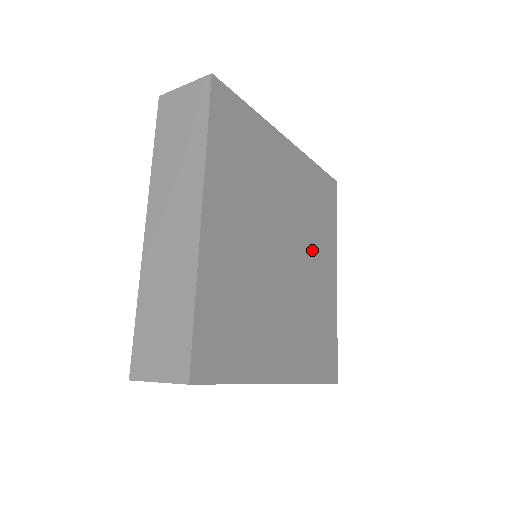
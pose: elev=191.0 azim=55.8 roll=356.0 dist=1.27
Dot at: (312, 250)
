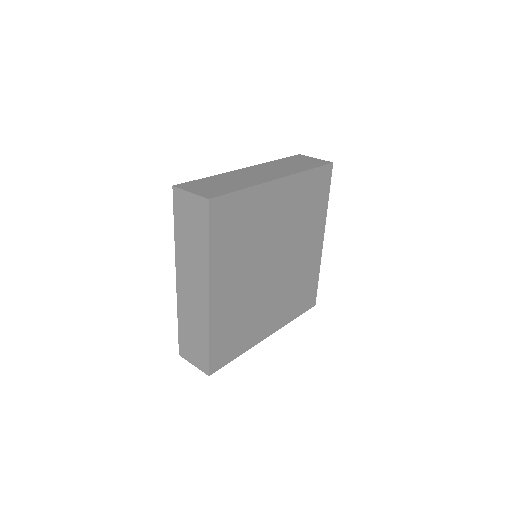
Dot at: (300, 241)
